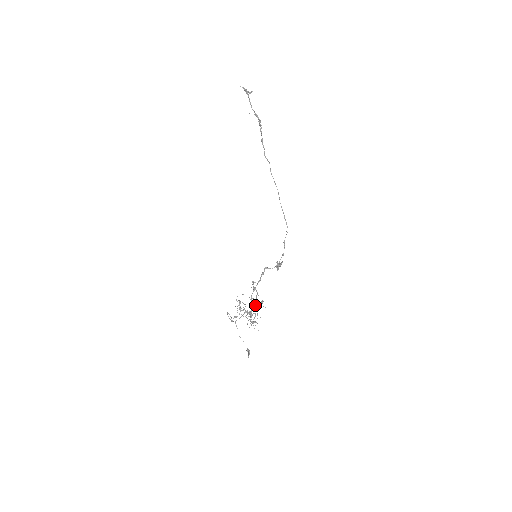
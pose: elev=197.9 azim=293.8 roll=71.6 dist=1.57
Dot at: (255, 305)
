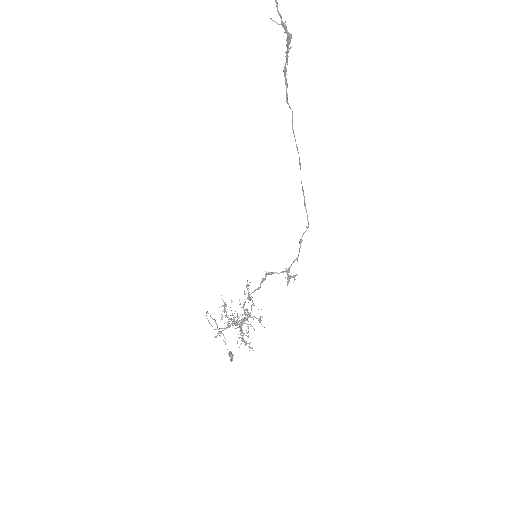
Dot at: (248, 316)
